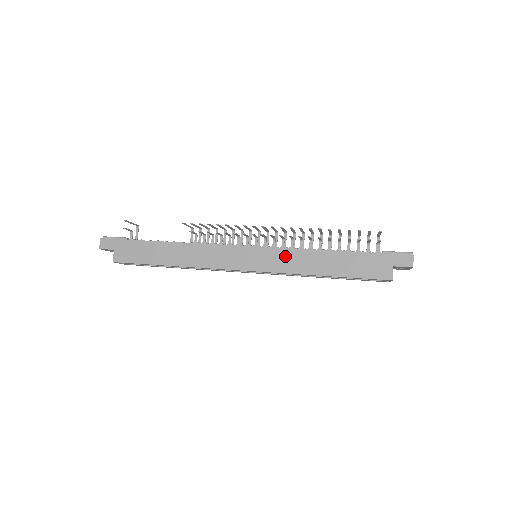
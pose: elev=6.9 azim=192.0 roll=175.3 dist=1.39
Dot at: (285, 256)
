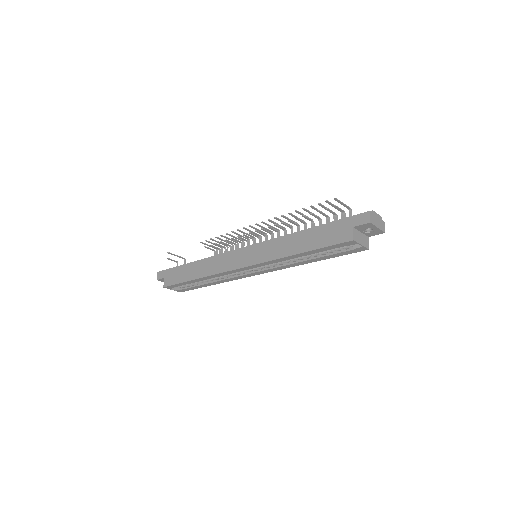
Dot at: (269, 246)
